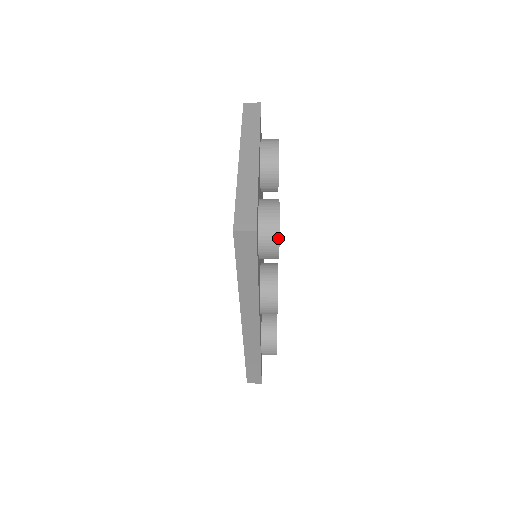
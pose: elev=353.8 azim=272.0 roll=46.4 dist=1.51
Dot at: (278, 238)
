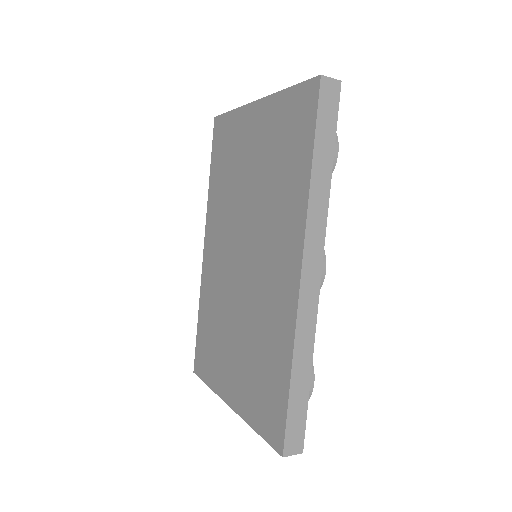
Dot at: (336, 135)
